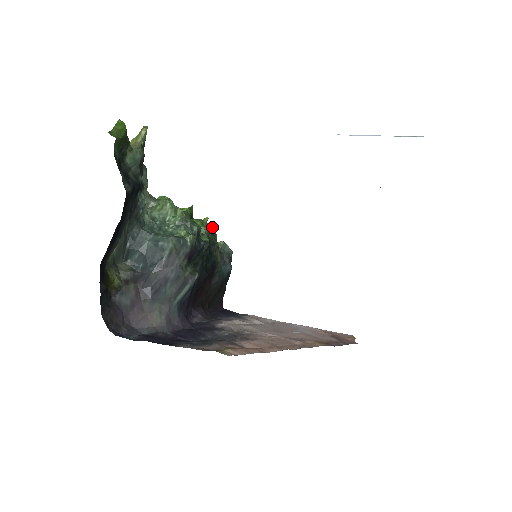
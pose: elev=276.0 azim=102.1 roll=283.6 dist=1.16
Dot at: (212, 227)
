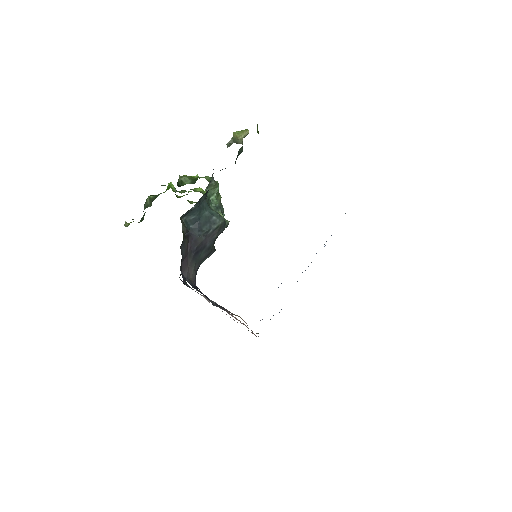
Dot at: occluded
